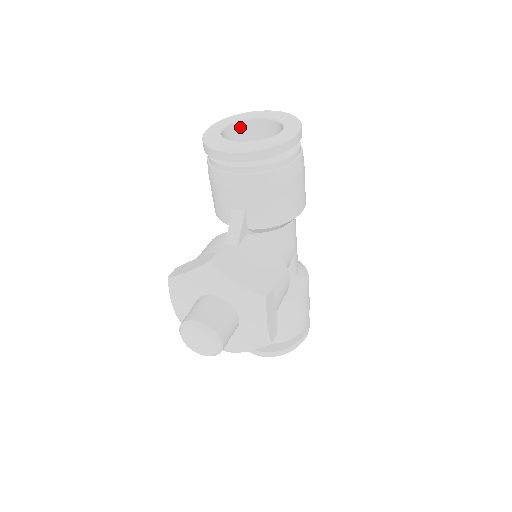
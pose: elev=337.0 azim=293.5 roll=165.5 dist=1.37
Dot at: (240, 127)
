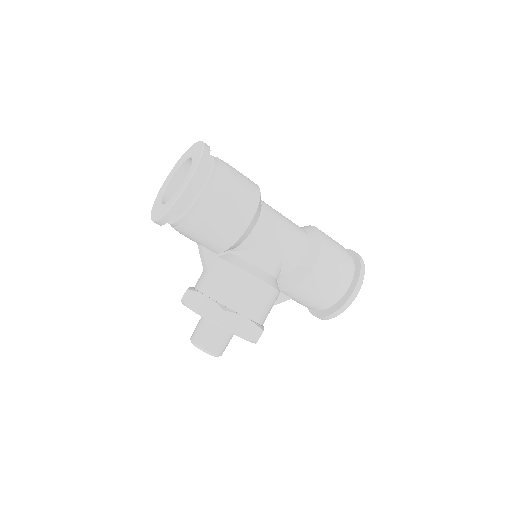
Dot at: (184, 169)
